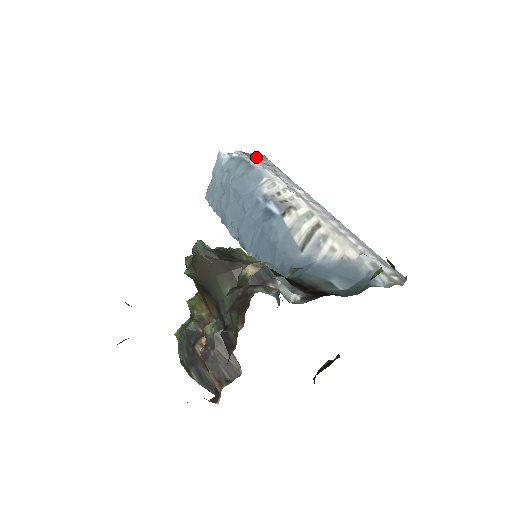
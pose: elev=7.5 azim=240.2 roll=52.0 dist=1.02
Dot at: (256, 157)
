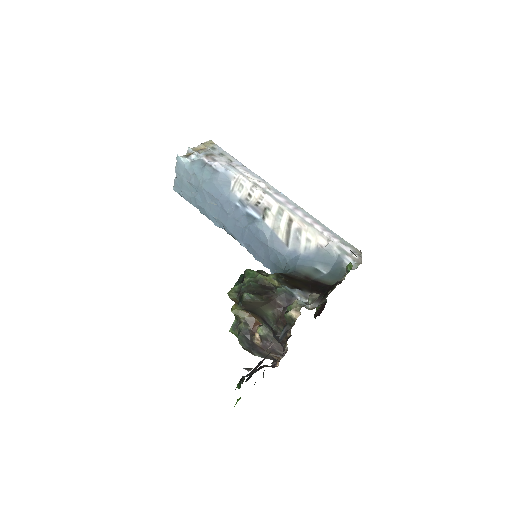
Dot at: (207, 148)
